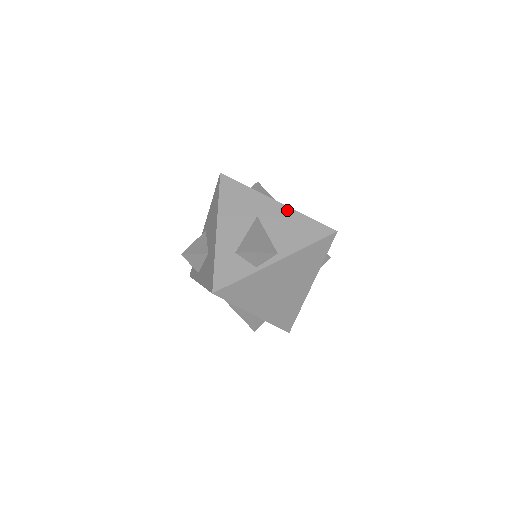
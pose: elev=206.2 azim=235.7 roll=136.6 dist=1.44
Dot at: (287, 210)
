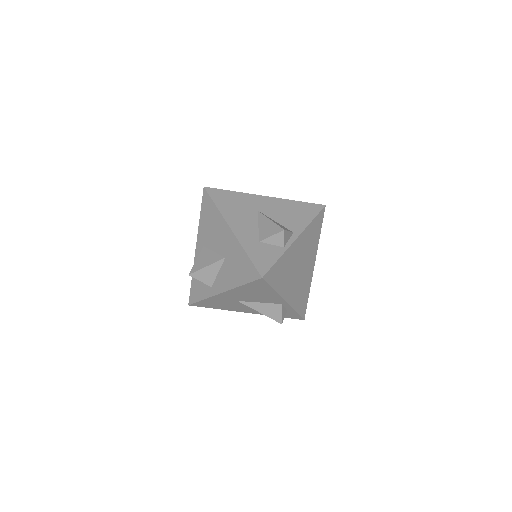
Dot at: (278, 200)
